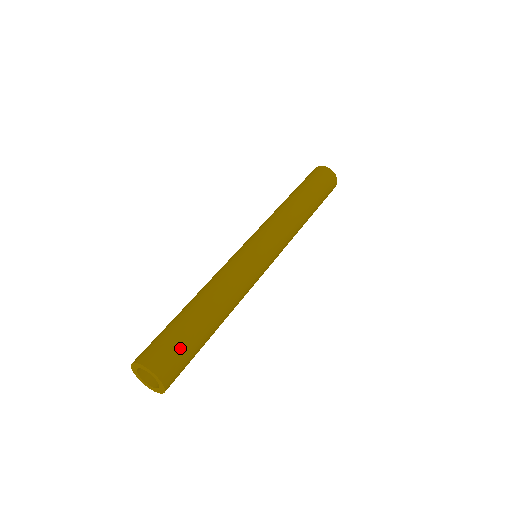
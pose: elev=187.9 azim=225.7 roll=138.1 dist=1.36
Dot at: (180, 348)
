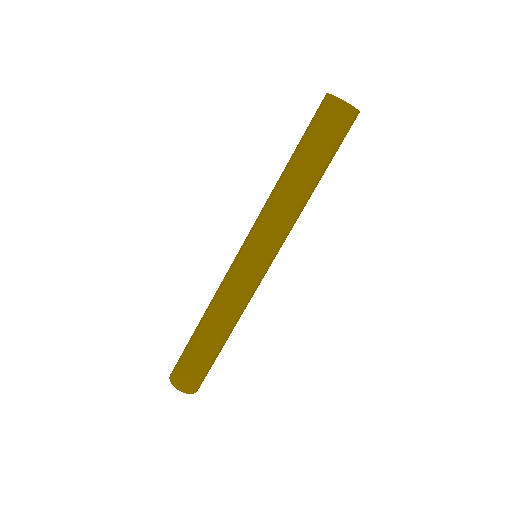
Dot at: (202, 373)
